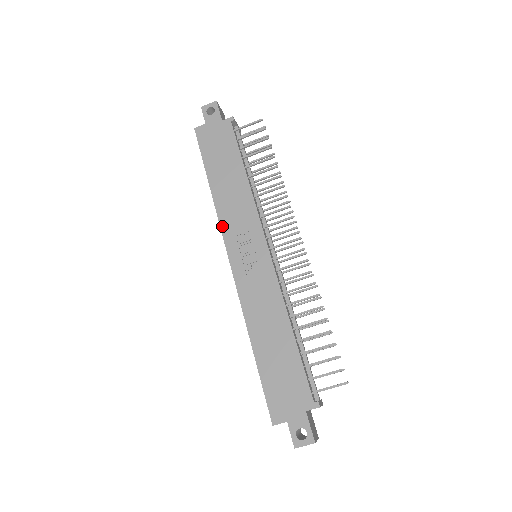
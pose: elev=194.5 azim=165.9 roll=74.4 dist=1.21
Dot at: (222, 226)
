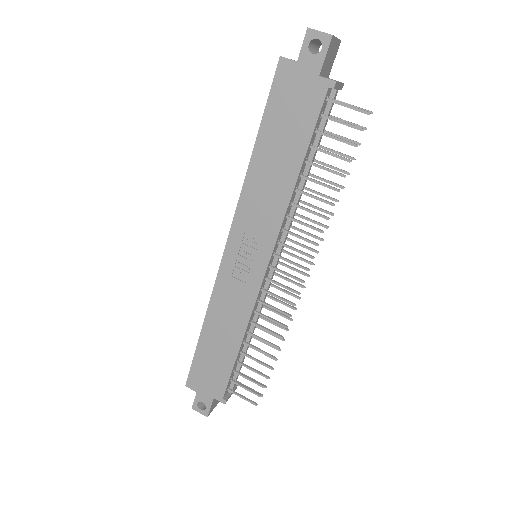
Dot at: (238, 211)
